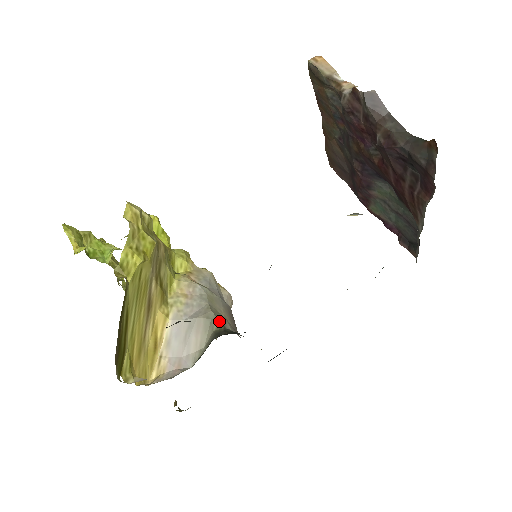
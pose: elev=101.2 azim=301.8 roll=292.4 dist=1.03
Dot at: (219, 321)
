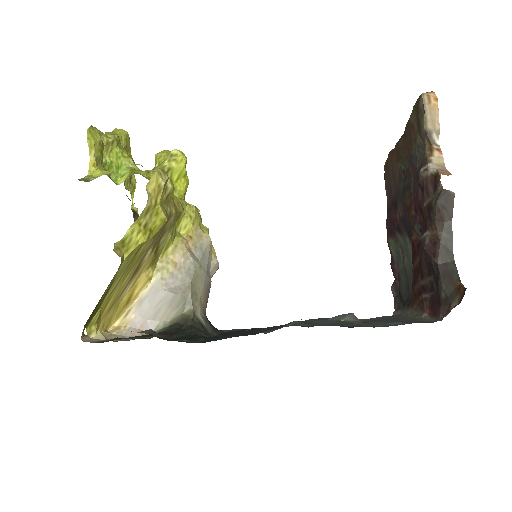
Dot at: (192, 306)
